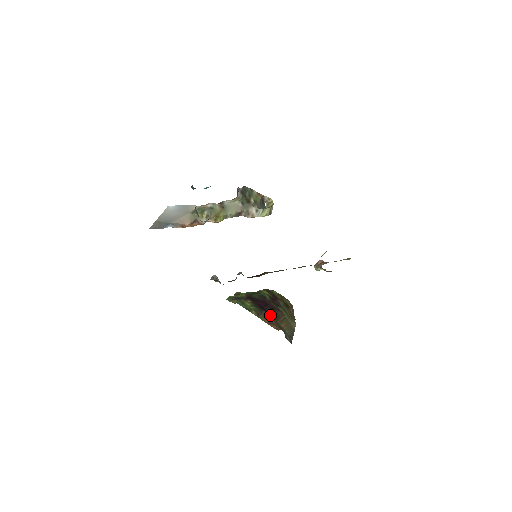
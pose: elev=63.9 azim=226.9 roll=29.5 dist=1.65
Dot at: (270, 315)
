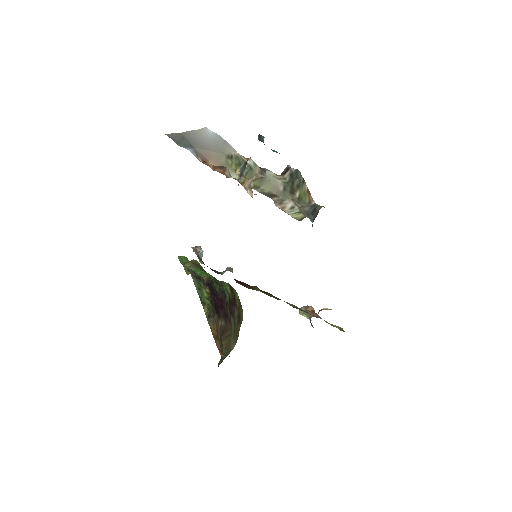
Dot at: (220, 325)
